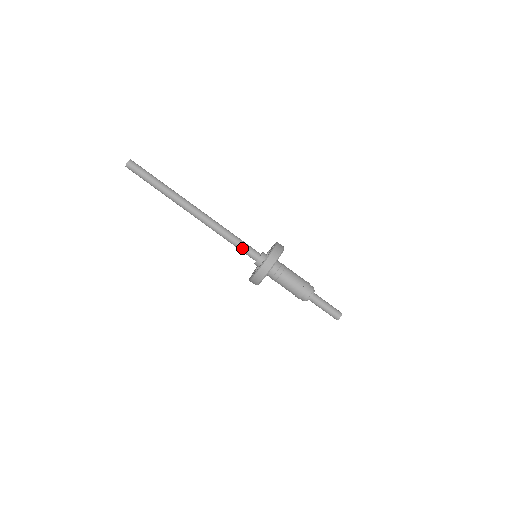
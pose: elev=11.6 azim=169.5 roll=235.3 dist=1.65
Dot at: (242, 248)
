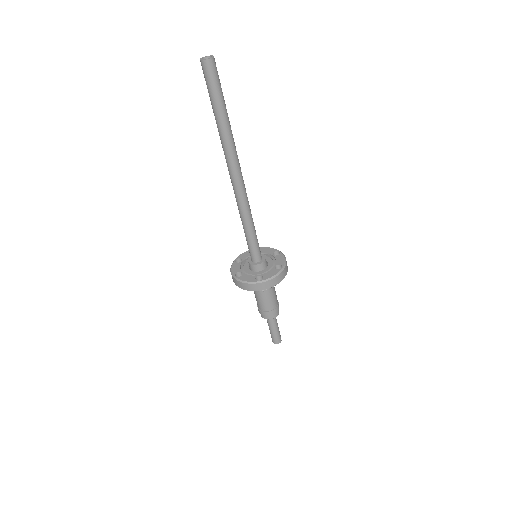
Dot at: (249, 243)
